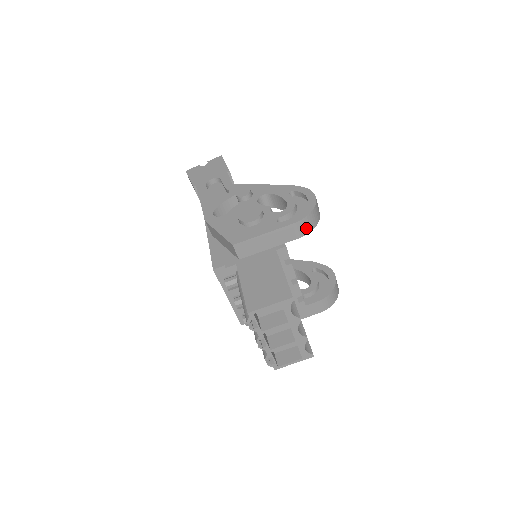
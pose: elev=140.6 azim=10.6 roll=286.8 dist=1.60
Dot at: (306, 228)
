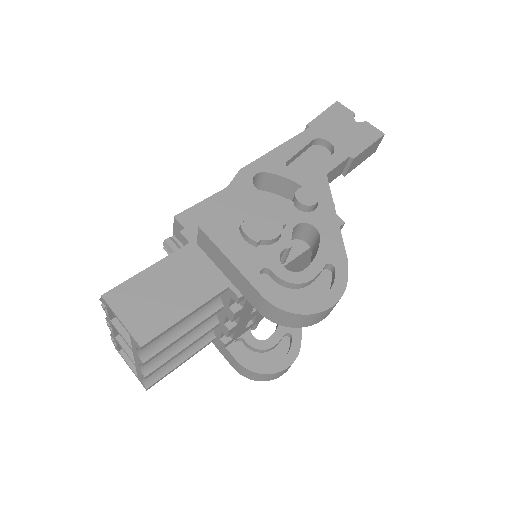
Dot at: (273, 315)
